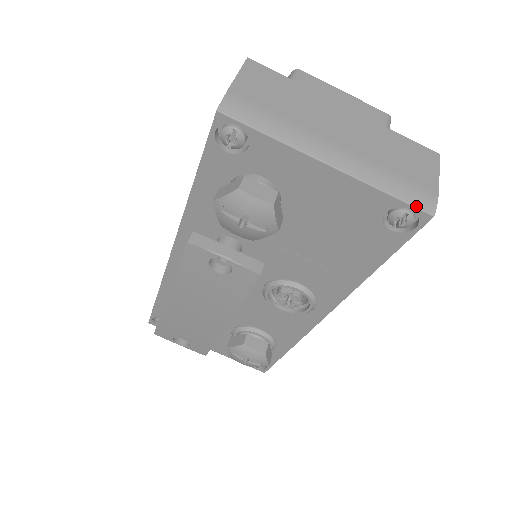
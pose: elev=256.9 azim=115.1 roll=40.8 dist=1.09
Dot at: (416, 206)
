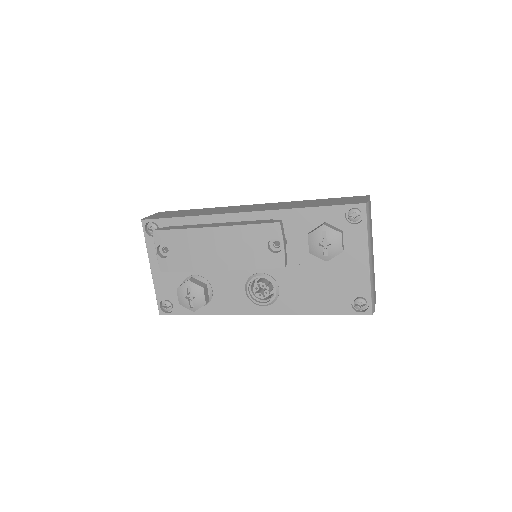
Dot at: (372, 305)
